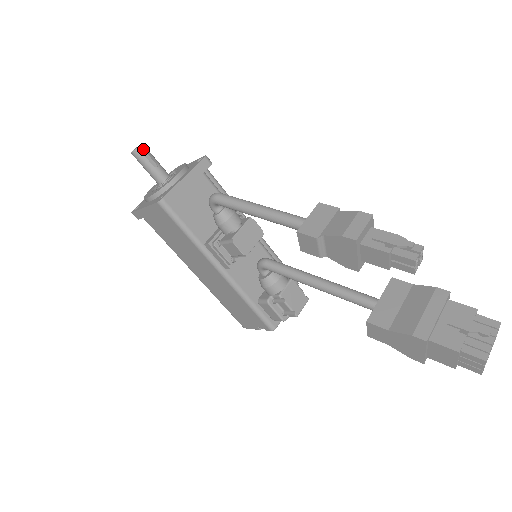
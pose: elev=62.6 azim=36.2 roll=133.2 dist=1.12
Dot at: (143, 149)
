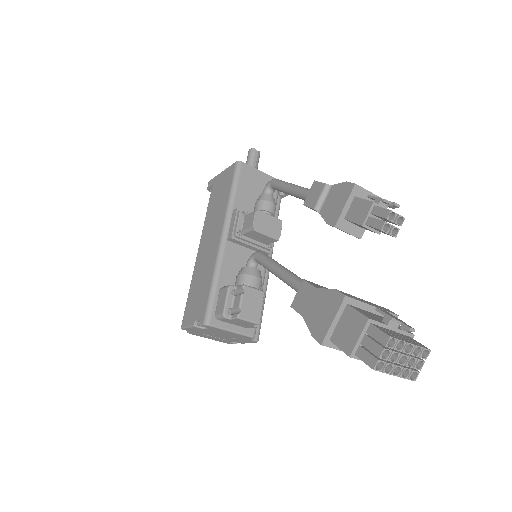
Dot at: (257, 155)
